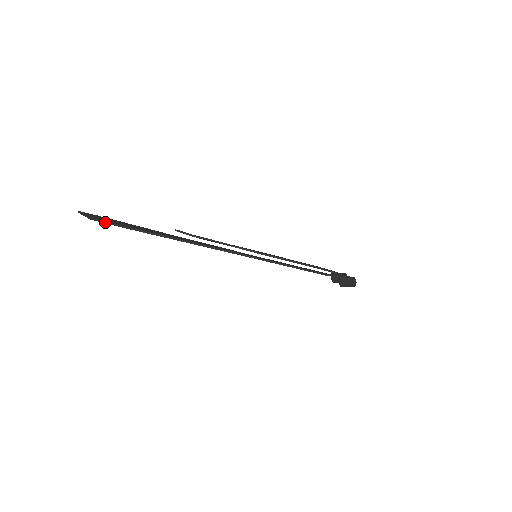
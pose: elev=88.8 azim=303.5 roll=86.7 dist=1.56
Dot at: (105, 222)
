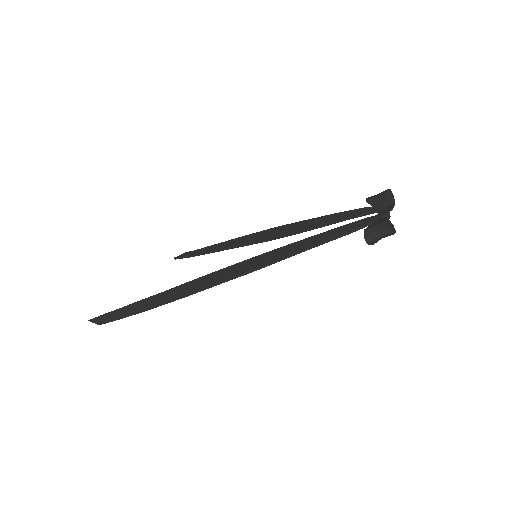
Dot at: occluded
